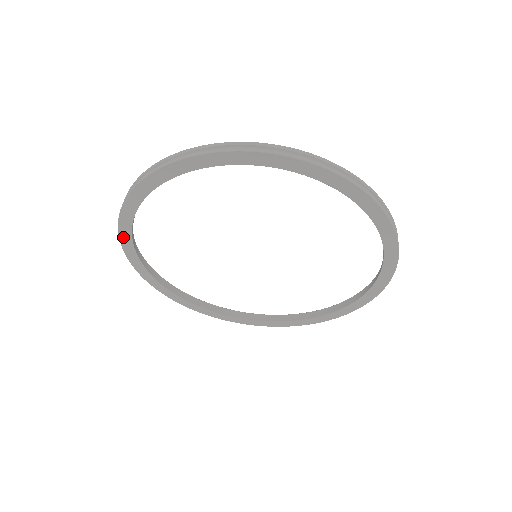
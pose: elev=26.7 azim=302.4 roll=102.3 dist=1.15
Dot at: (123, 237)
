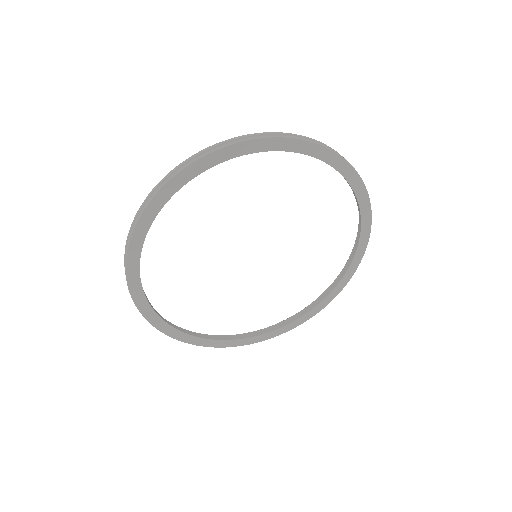
Dot at: (165, 190)
